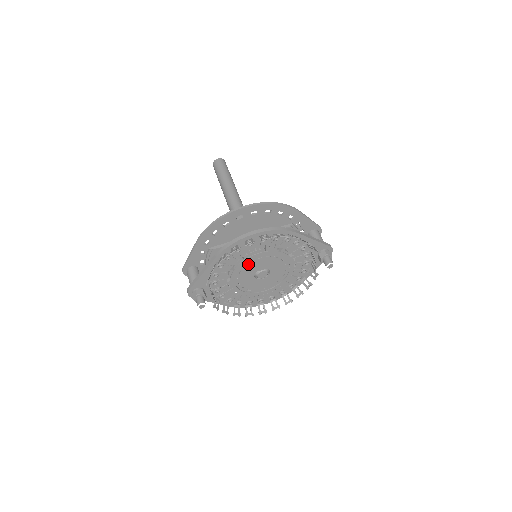
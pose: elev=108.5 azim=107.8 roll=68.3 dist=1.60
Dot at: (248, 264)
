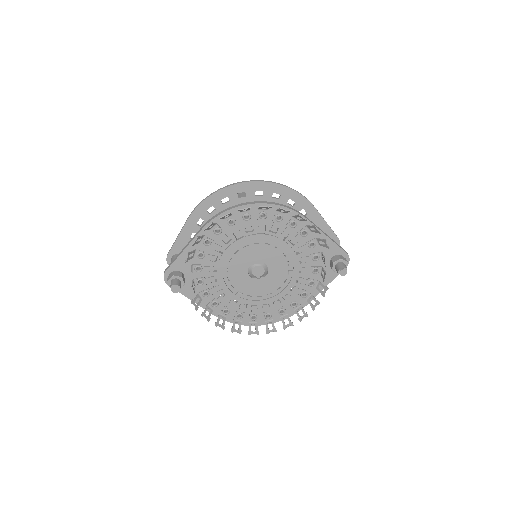
Dot at: (242, 249)
